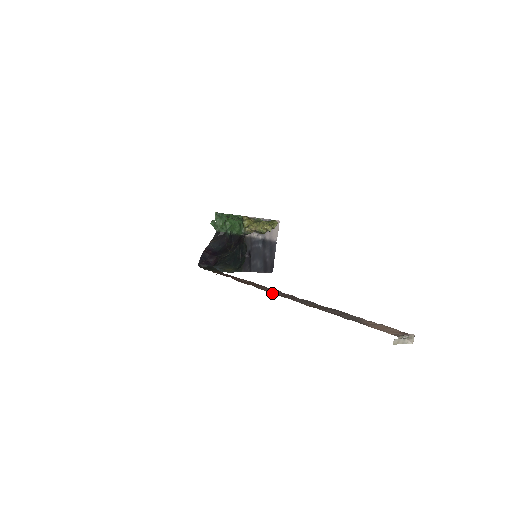
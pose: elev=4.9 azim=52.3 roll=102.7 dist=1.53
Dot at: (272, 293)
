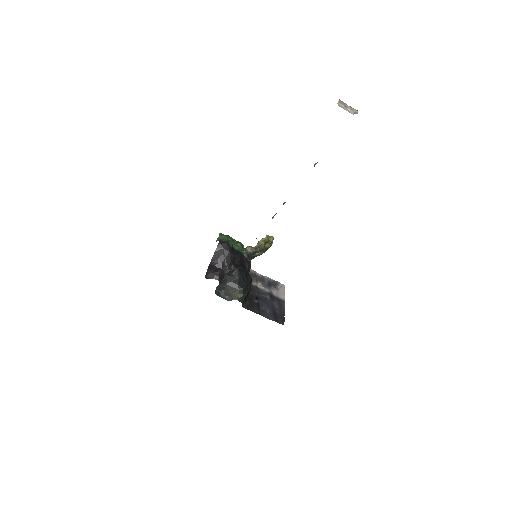
Dot at: occluded
